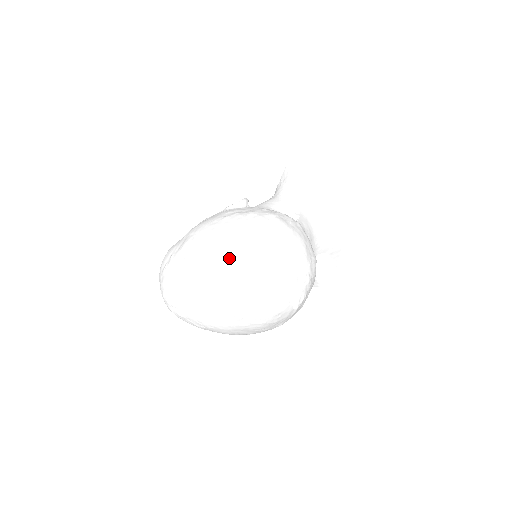
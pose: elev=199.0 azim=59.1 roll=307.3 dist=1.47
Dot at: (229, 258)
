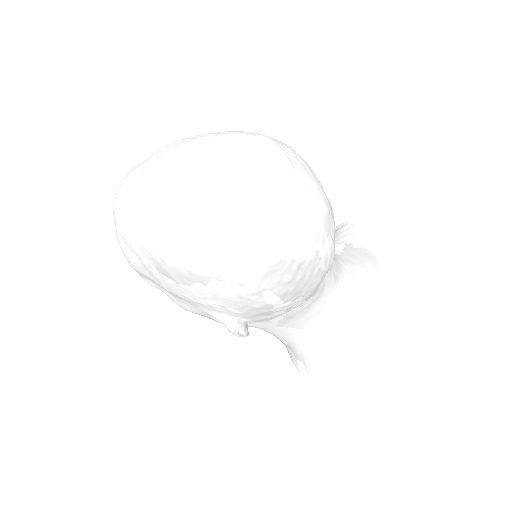
Dot at: (226, 136)
